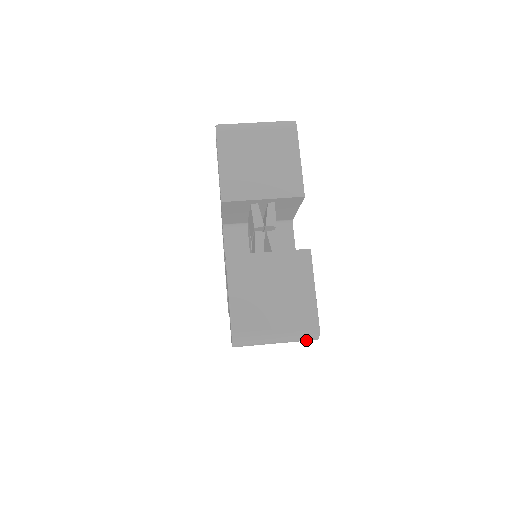
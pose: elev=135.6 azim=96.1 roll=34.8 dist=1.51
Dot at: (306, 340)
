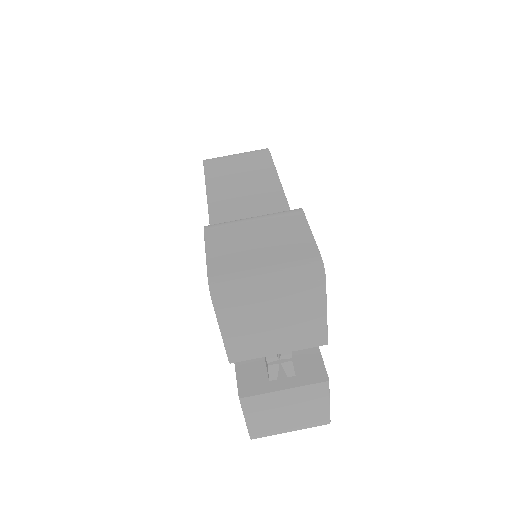
Dot at: occluded
